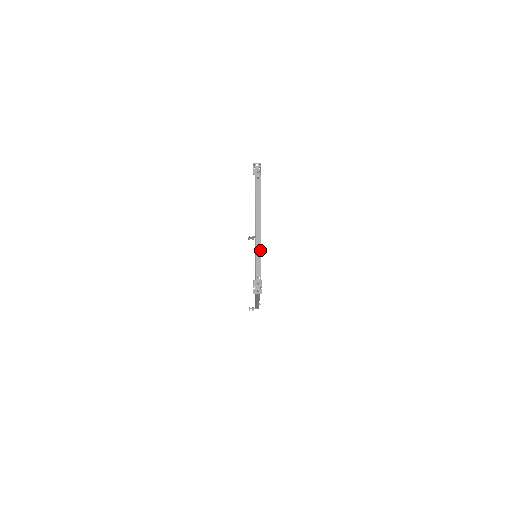
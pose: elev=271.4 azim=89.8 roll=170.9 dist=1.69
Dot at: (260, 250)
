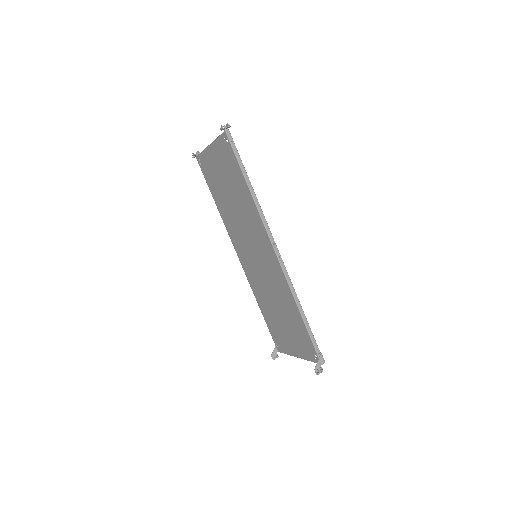
Dot at: occluded
